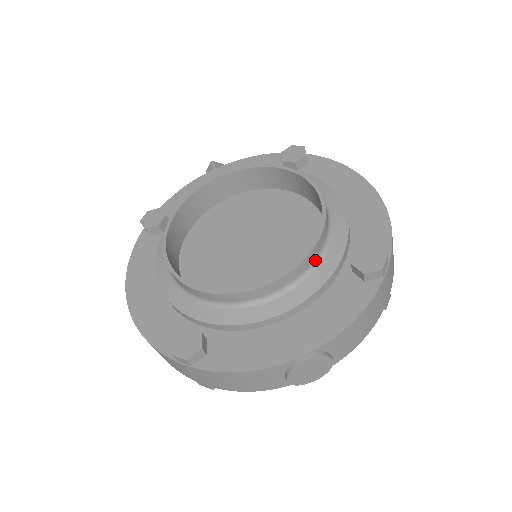
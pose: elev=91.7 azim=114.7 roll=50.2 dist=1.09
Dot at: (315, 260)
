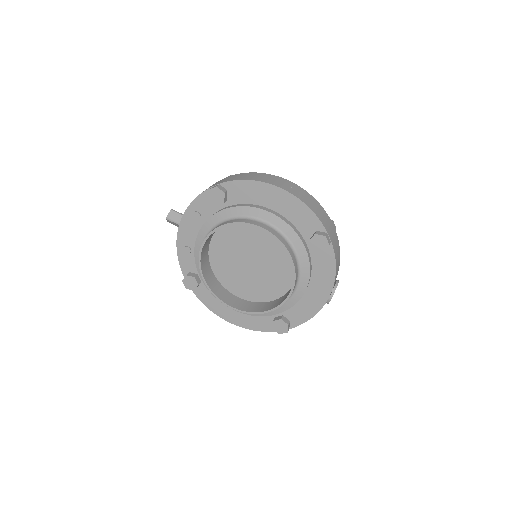
Dot at: (297, 262)
